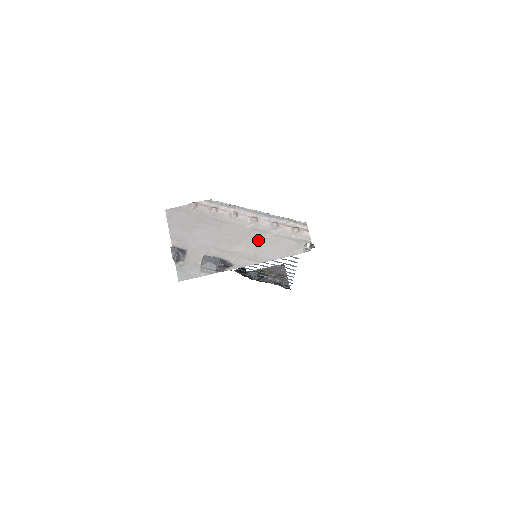
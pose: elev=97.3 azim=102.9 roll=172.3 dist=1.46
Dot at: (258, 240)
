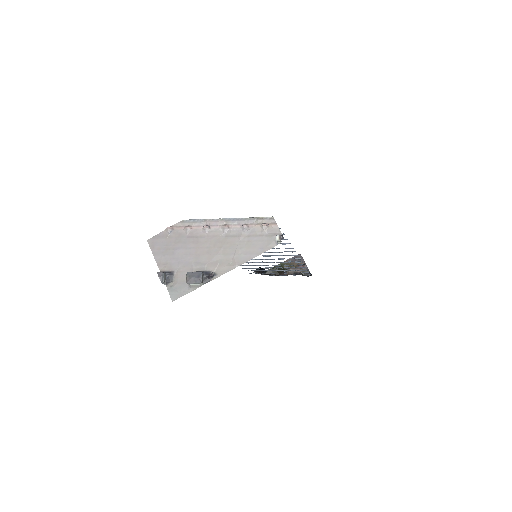
Dot at: (233, 245)
